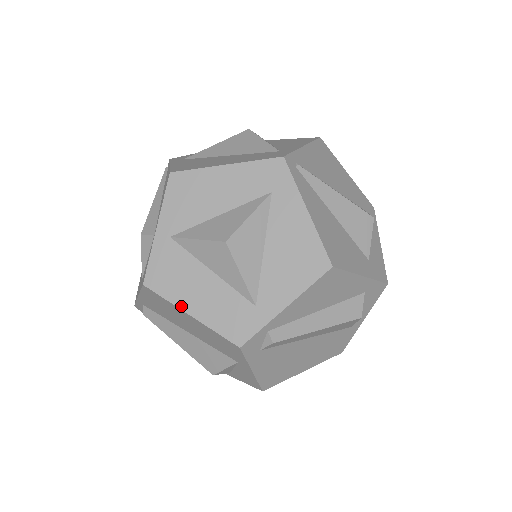
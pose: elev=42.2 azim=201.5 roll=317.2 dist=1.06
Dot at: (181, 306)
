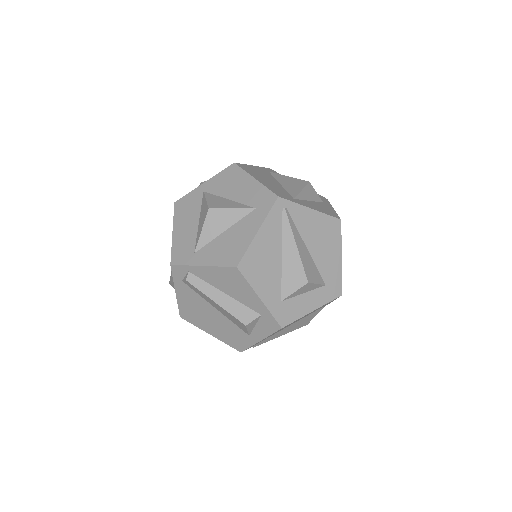
Dot at: (174, 225)
